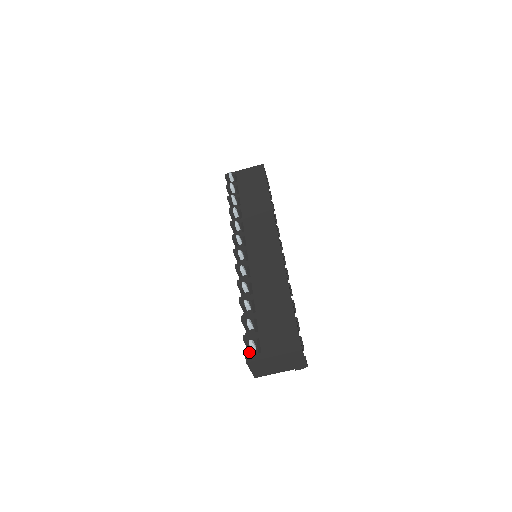
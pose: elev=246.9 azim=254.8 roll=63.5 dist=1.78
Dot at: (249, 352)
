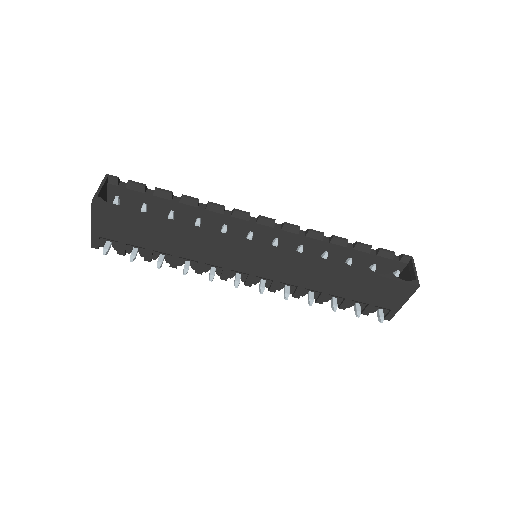
Dot at: occluded
